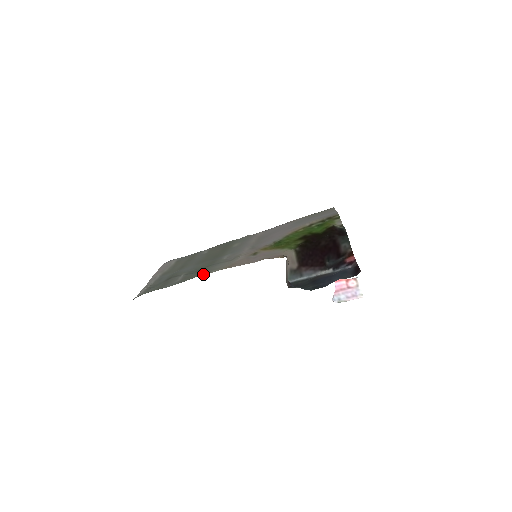
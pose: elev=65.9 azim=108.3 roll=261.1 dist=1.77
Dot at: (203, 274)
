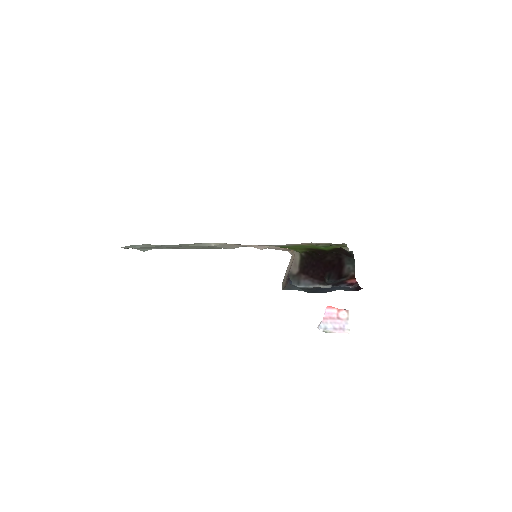
Dot at: (204, 243)
